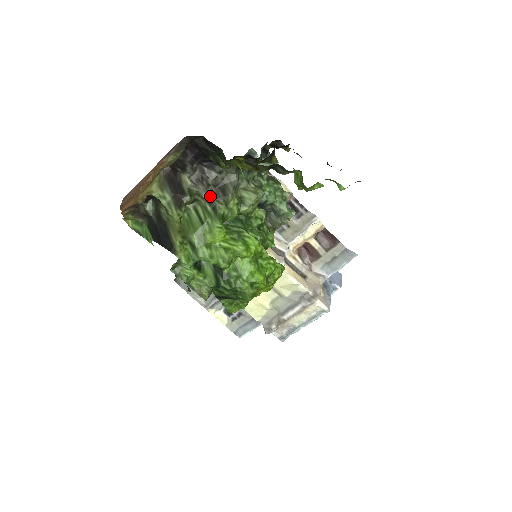
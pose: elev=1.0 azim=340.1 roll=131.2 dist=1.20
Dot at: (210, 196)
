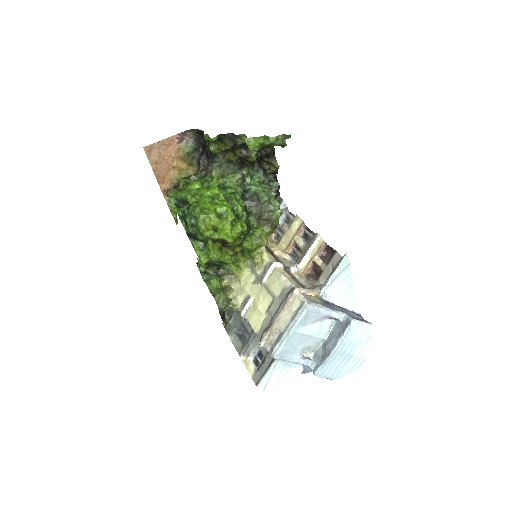
Dot at: (206, 175)
